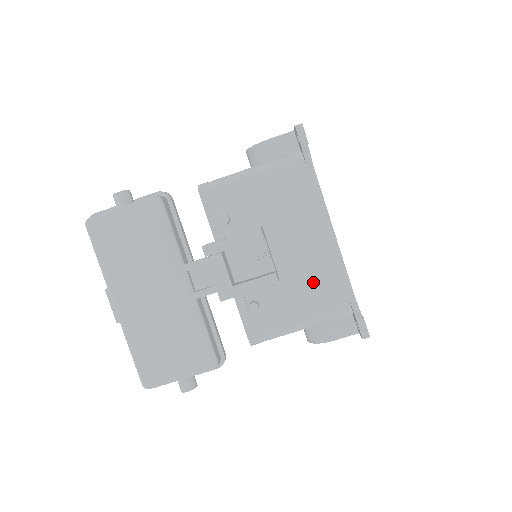
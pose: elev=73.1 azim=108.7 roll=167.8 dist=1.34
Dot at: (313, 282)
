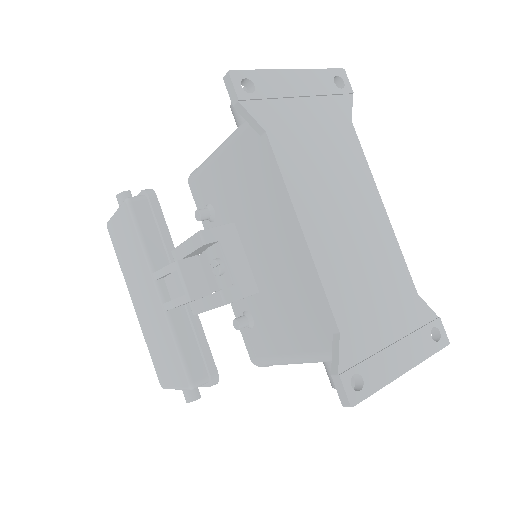
Dot at: (292, 303)
